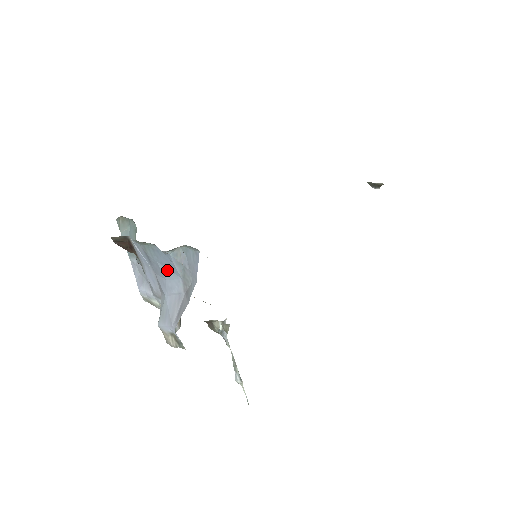
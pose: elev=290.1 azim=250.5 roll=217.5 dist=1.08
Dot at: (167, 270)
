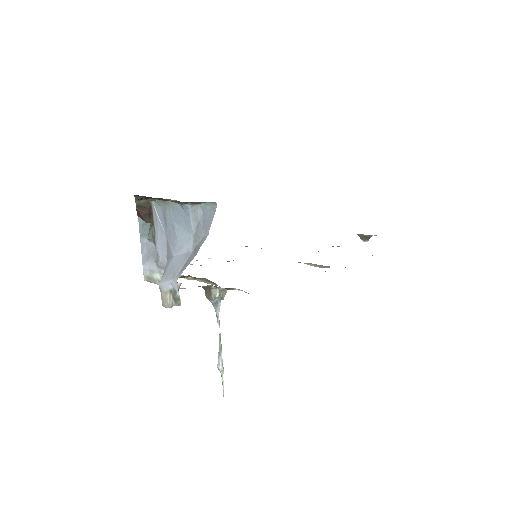
Dot at: (181, 229)
